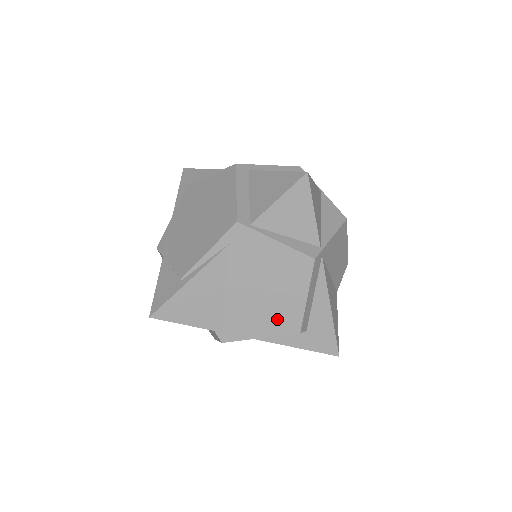
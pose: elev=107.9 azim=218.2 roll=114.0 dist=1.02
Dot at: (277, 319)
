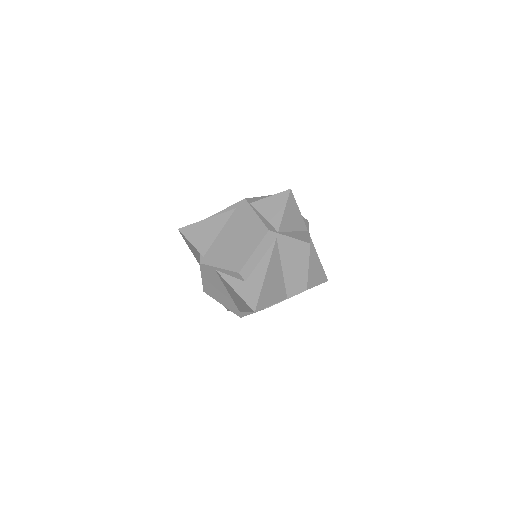
Dot at: (233, 259)
